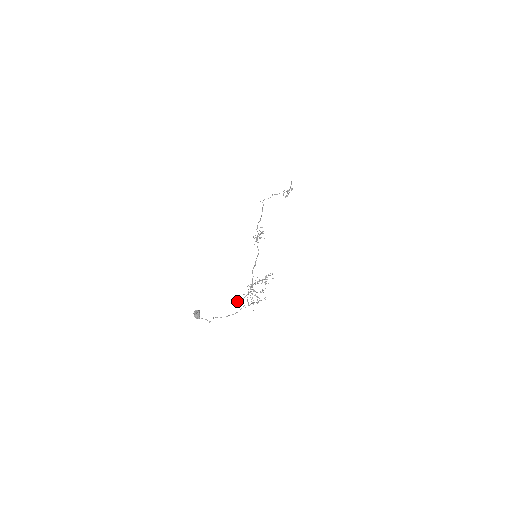
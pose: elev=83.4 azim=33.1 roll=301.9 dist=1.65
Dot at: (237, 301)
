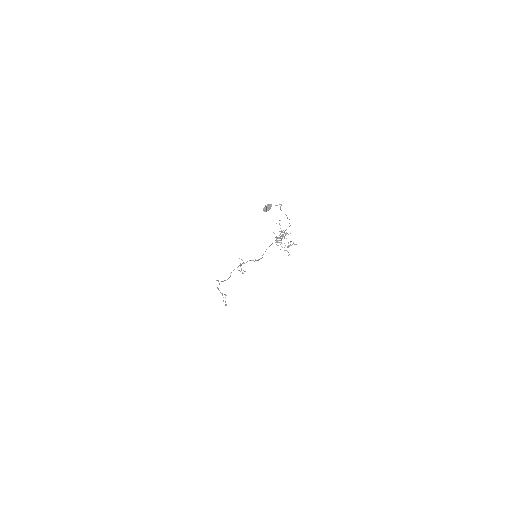
Dot at: occluded
